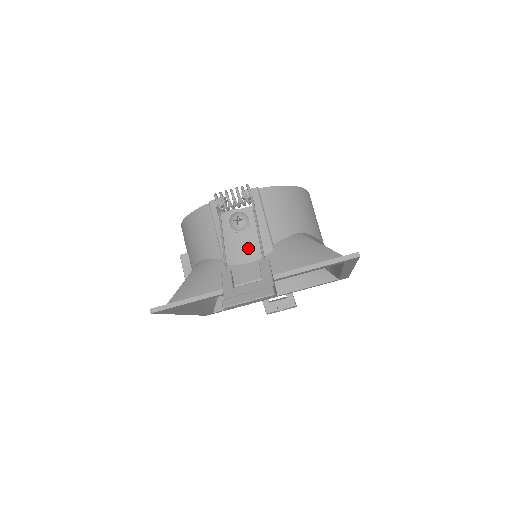
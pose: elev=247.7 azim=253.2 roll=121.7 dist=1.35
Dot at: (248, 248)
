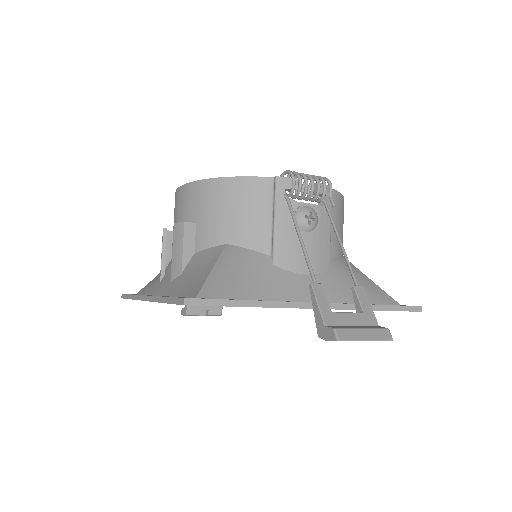
Dot at: (308, 256)
